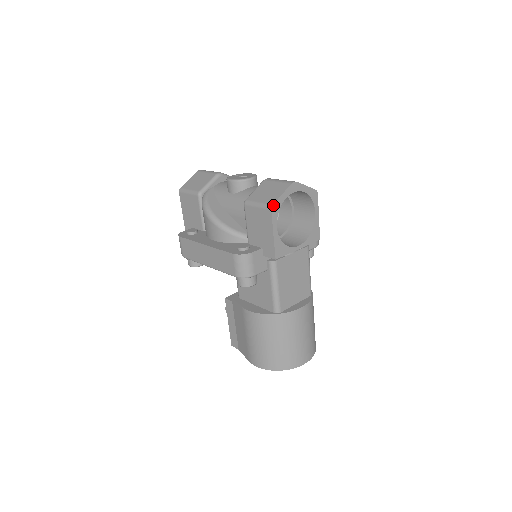
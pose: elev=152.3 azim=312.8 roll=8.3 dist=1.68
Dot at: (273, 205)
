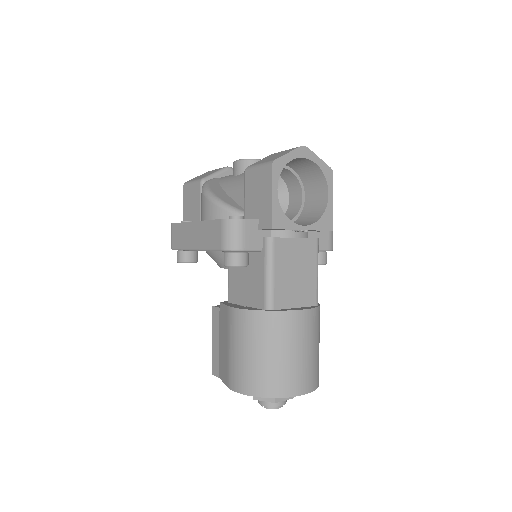
Dot at: (275, 160)
